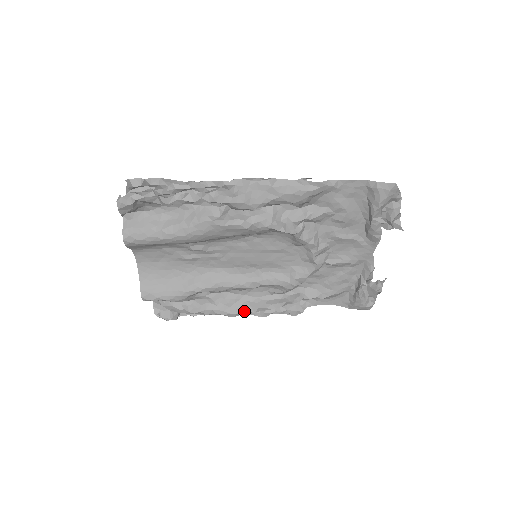
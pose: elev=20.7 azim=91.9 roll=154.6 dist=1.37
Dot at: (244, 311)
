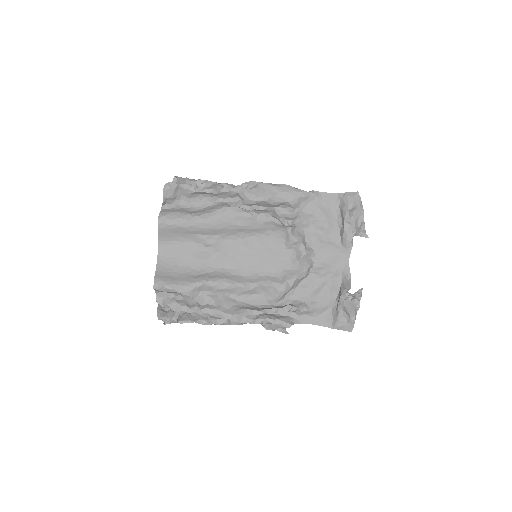
Dot at: (240, 312)
